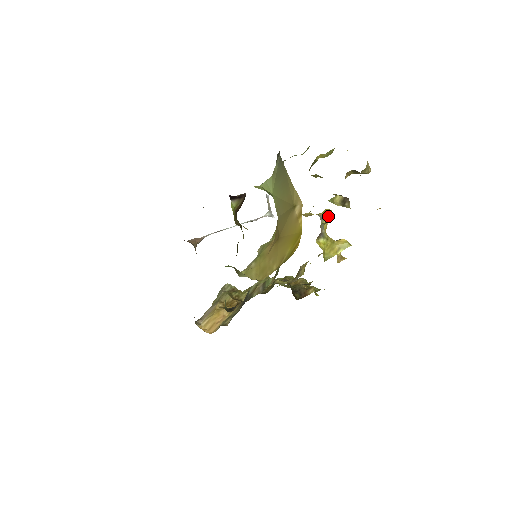
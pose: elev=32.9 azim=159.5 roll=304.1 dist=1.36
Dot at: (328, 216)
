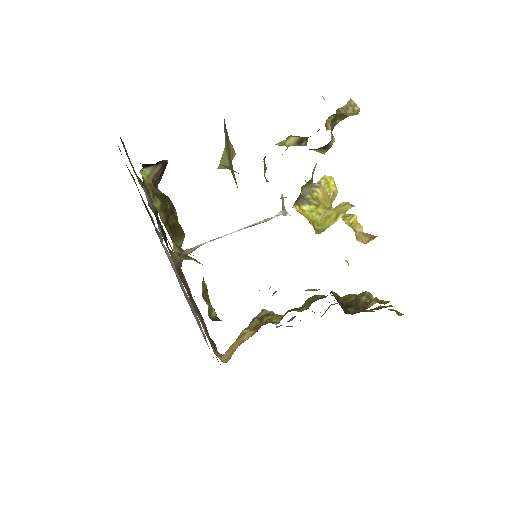
Dot at: (326, 183)
